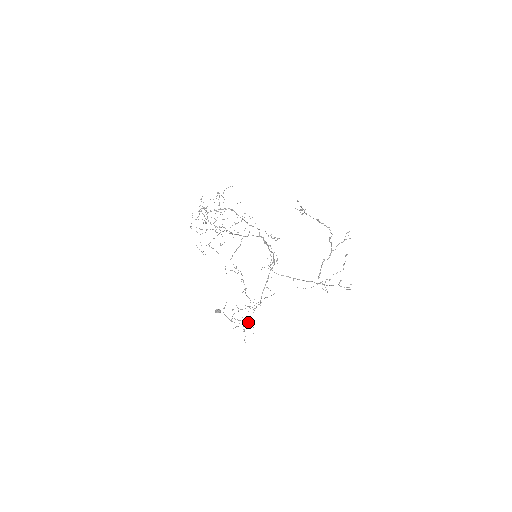
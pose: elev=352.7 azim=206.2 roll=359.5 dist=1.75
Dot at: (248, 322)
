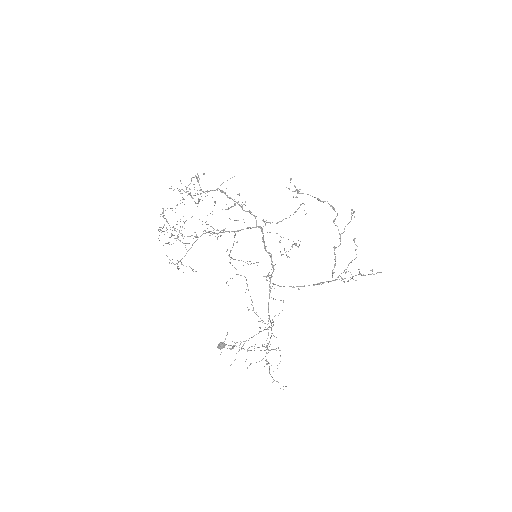
Dot at: occluded
